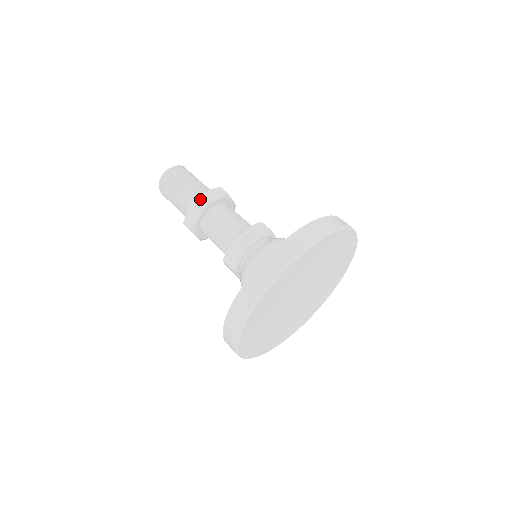
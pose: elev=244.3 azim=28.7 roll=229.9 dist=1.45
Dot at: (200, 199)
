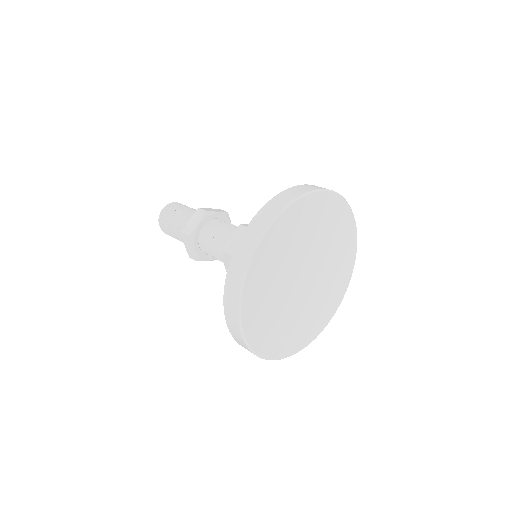
Dot at: (203, 209)
